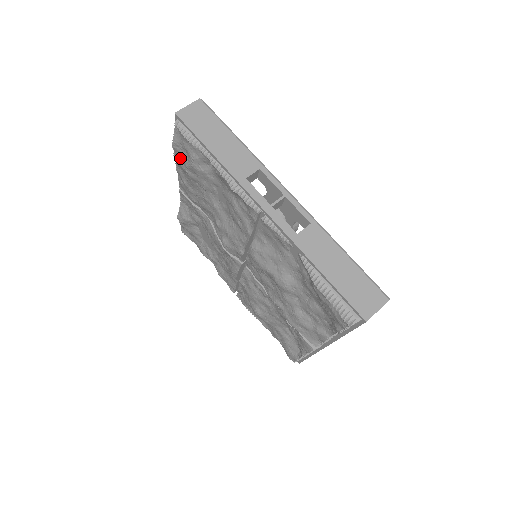
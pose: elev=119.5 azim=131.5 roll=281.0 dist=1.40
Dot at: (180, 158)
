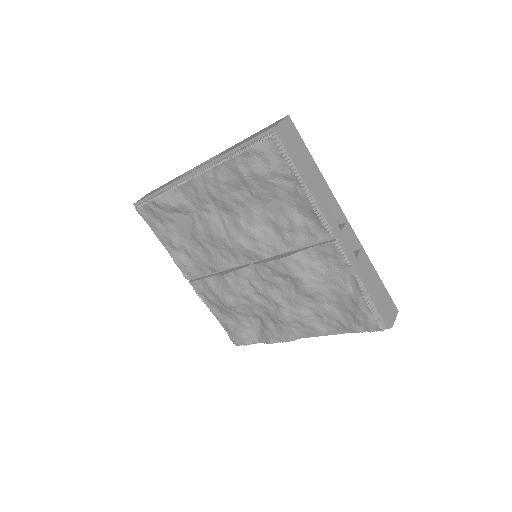
Dot at: (246, 162)
